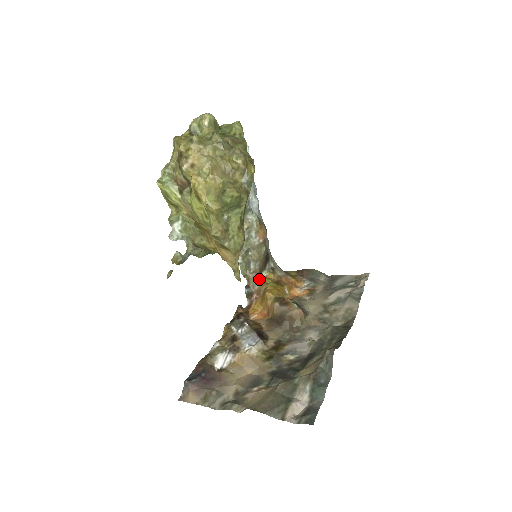
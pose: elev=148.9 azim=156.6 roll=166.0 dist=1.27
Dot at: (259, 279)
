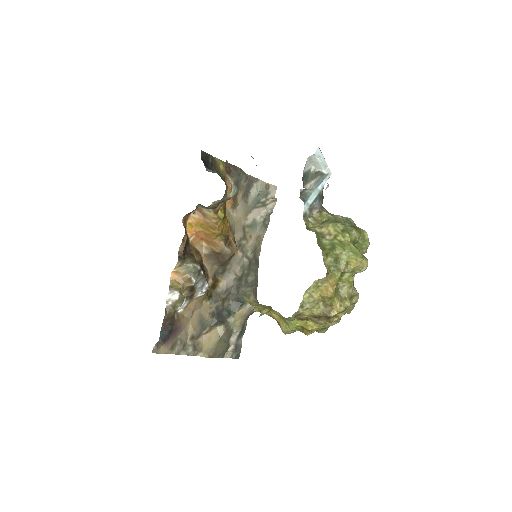
Dot at: (214, 211)
